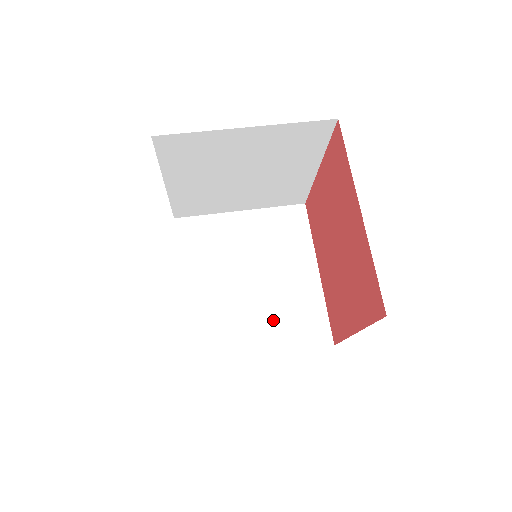
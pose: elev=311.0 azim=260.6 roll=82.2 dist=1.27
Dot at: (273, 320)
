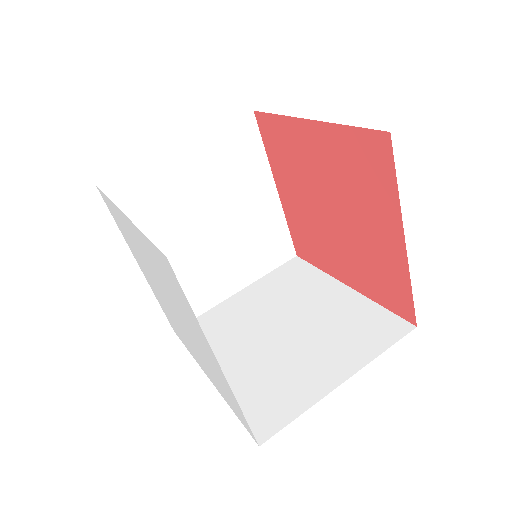
Dot at: (330, 346)
